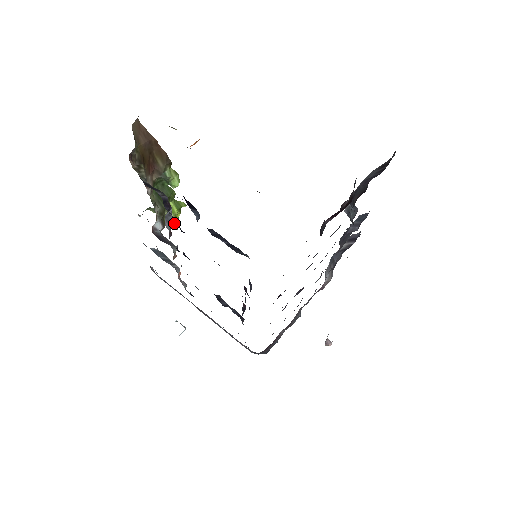
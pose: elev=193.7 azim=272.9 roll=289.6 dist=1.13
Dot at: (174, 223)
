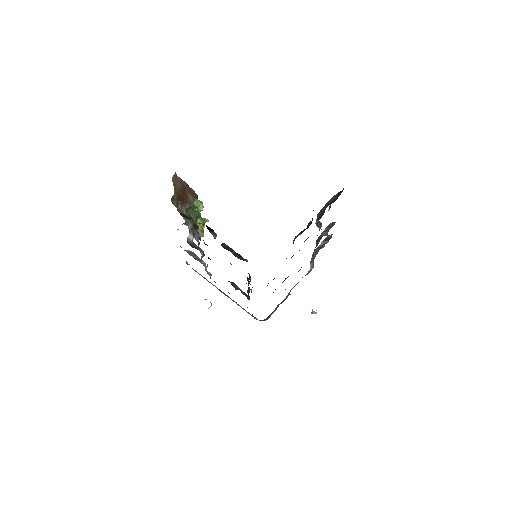
Dot at: (201, 233)
